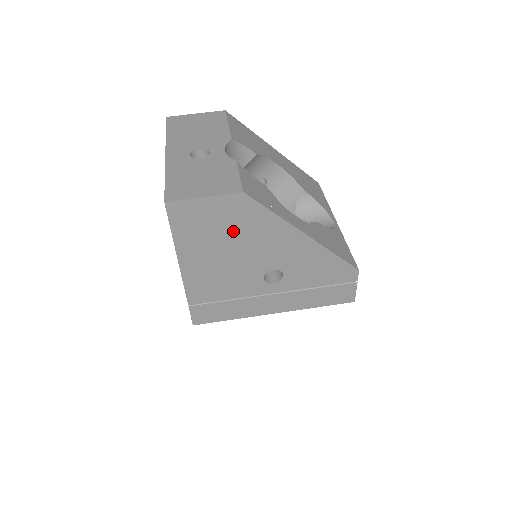
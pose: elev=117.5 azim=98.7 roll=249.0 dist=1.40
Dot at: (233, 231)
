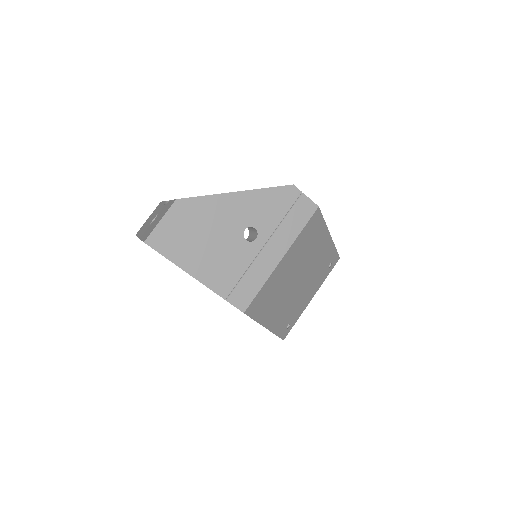
Dot at: (196, 226)
